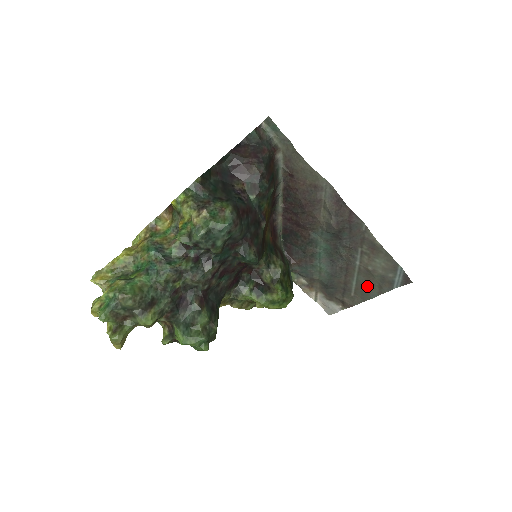
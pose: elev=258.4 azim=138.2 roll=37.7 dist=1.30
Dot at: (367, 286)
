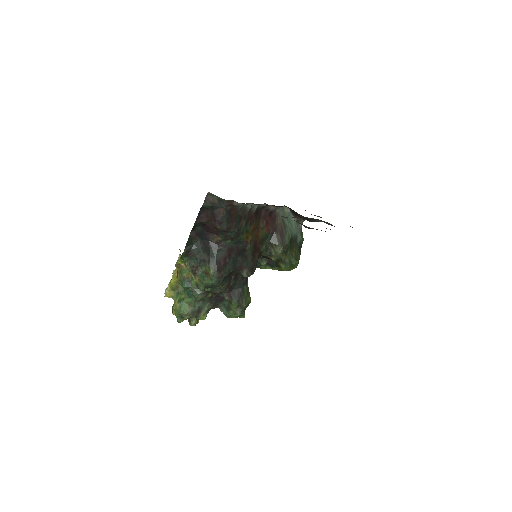
Dot at: occluded
